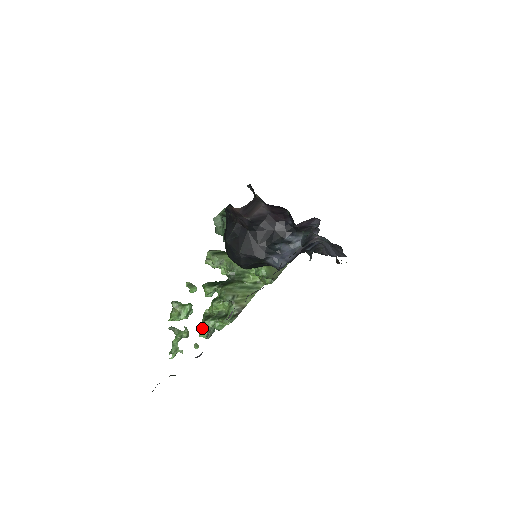
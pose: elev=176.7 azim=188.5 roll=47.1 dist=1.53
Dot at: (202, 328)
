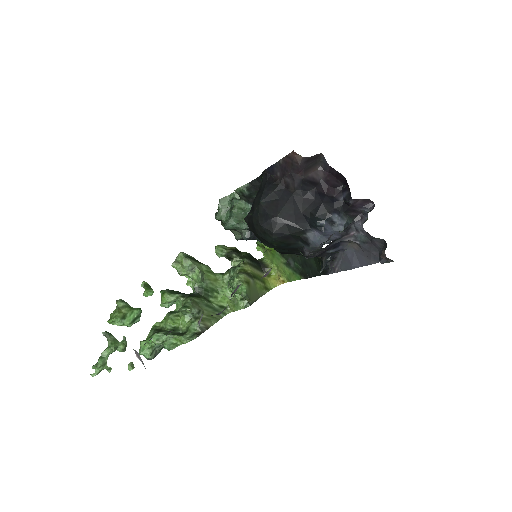
Dot at: (147, 343)
